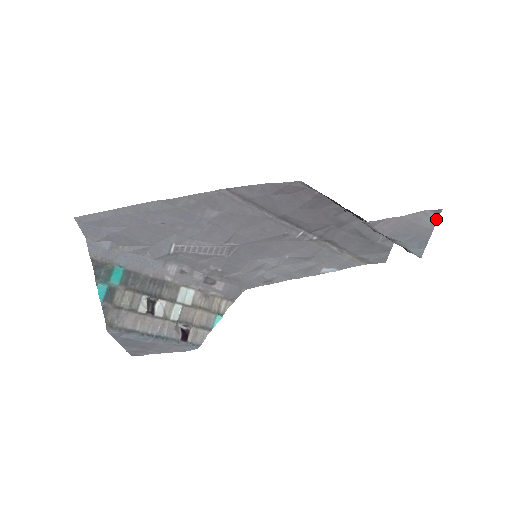
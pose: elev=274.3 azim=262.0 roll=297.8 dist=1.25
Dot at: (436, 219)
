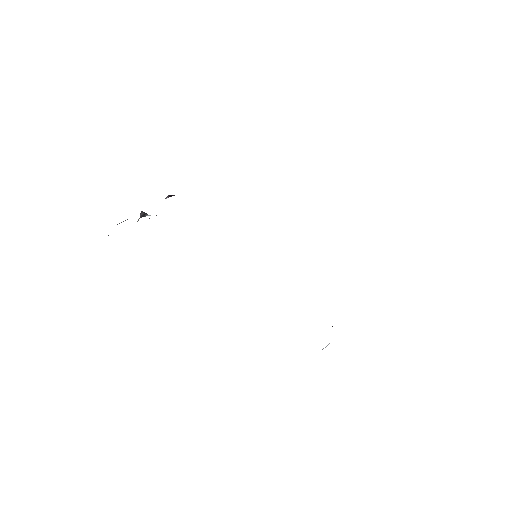
Dot at: occluded
